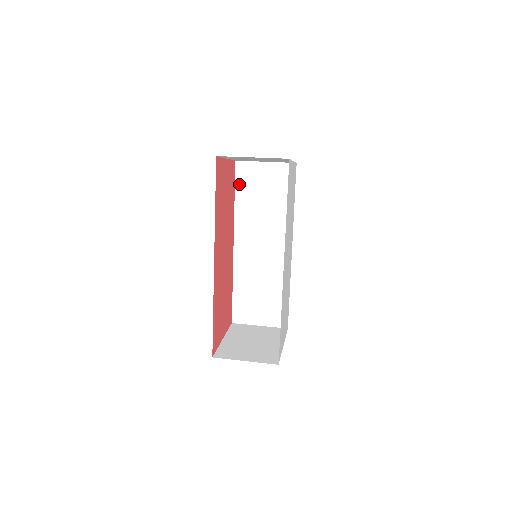
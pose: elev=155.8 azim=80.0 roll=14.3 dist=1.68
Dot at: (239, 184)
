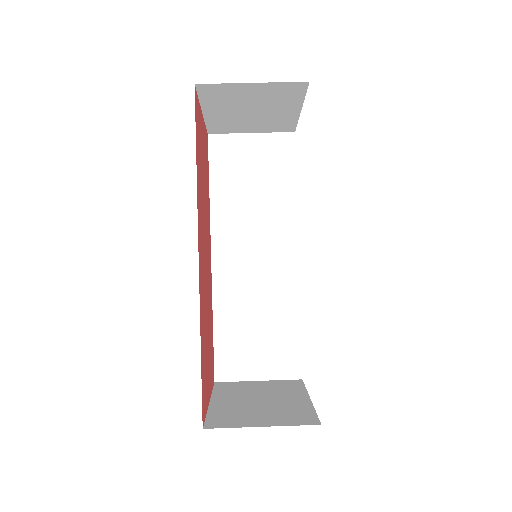
Dot at: (215, 167)
